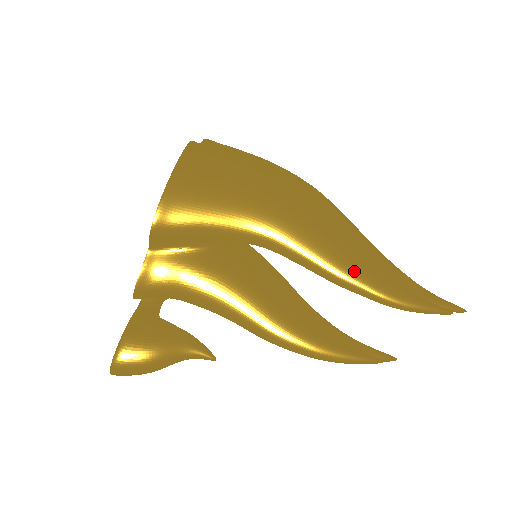
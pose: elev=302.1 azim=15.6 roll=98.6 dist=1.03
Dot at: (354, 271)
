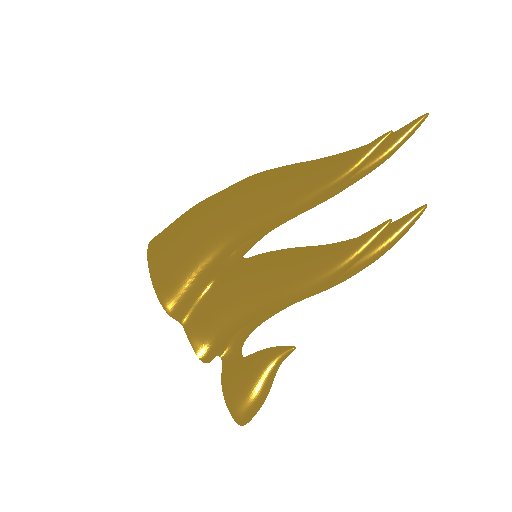
Dot at: (296, 191)
